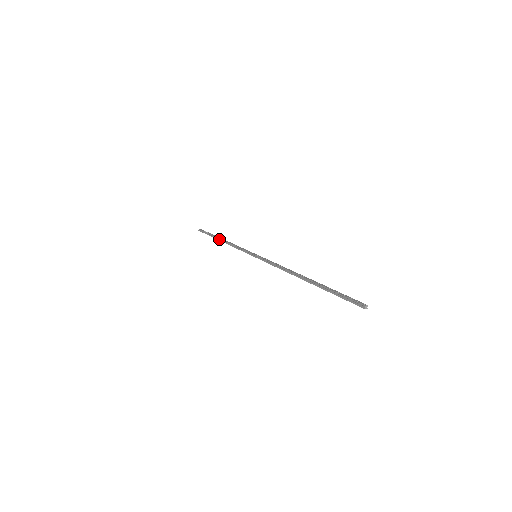
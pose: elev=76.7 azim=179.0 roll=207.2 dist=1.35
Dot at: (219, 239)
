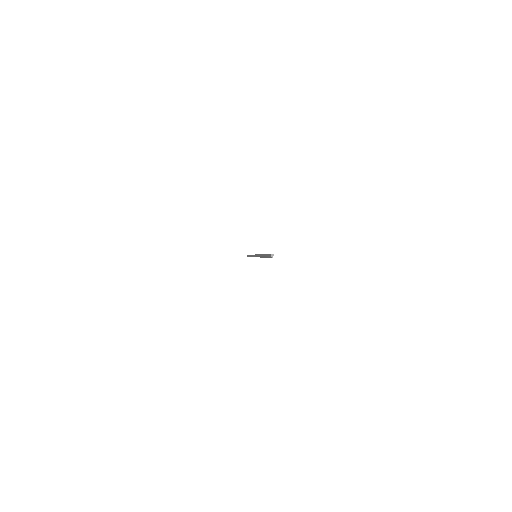
Dot at: (250, 255)
